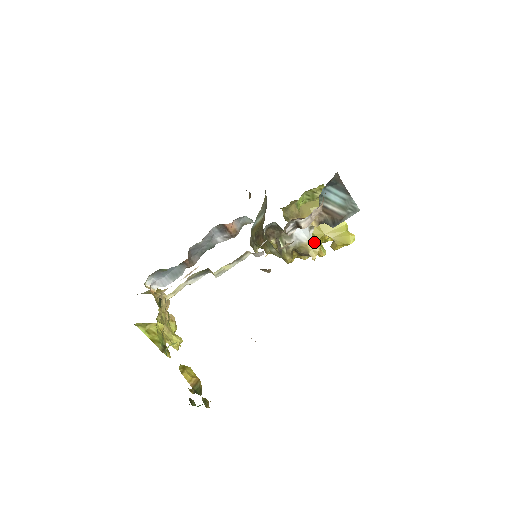
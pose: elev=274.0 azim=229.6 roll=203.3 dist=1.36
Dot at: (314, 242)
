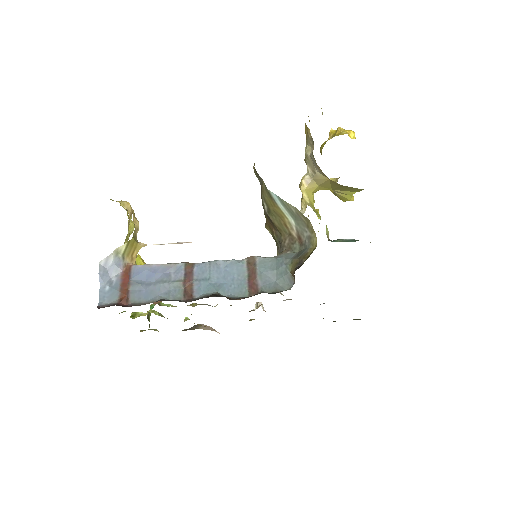
Dot at: occluded
